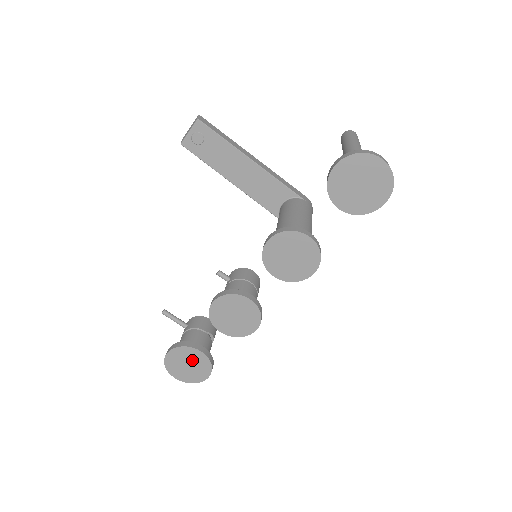
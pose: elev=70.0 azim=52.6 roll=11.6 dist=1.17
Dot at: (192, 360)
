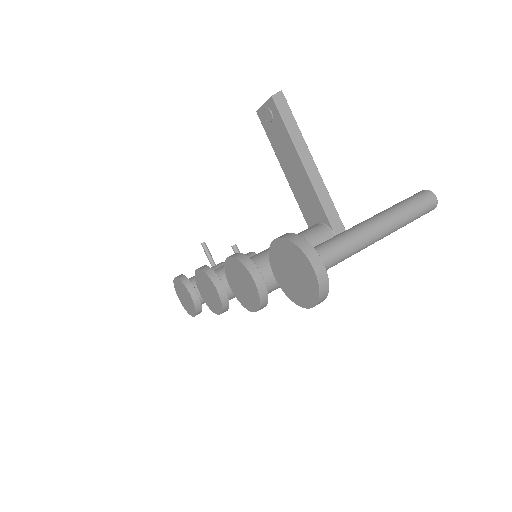
Dot at: (186, 296)
